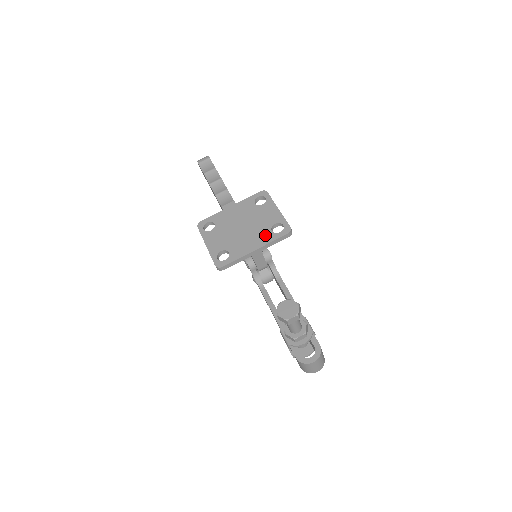
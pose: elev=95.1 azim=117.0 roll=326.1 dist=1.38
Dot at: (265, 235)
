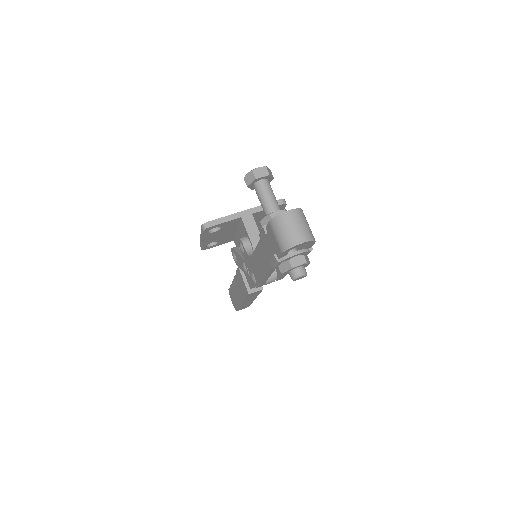
Dot at: occluded
